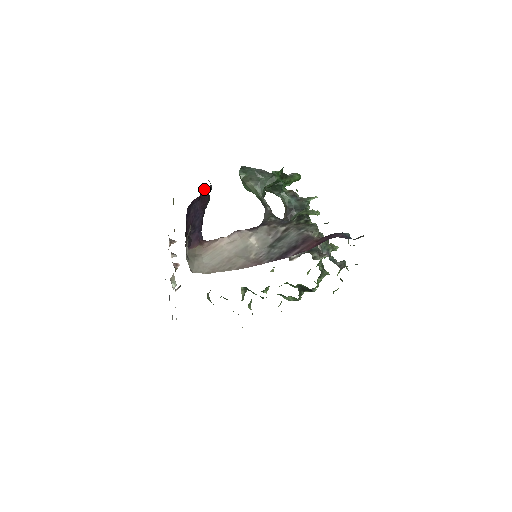
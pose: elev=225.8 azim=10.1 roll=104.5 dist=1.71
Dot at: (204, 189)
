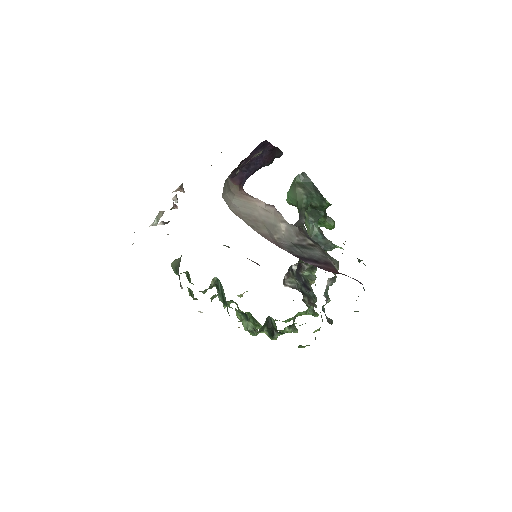
Dot at: (277, 149)
